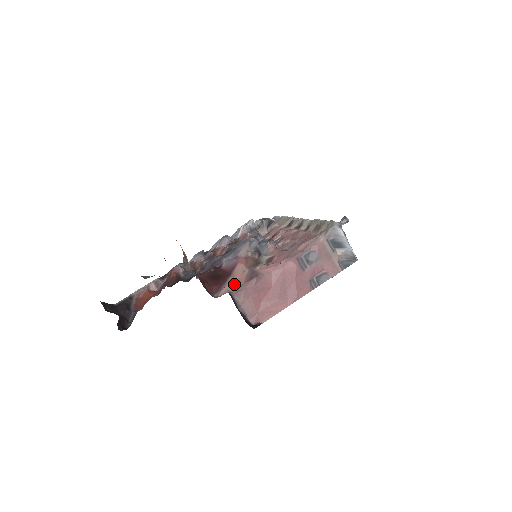
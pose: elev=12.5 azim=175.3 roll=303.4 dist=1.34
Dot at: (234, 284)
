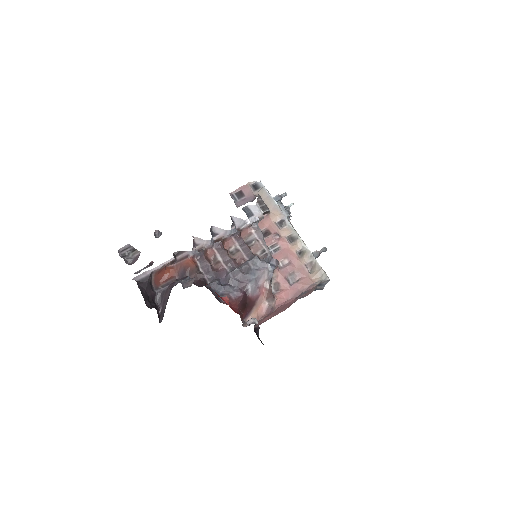
Dot at: (257, 313)
